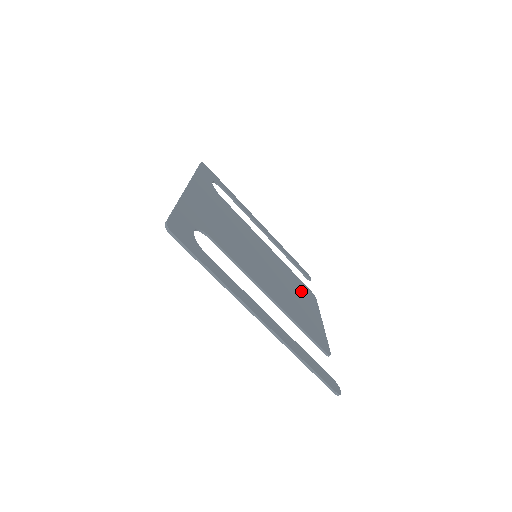
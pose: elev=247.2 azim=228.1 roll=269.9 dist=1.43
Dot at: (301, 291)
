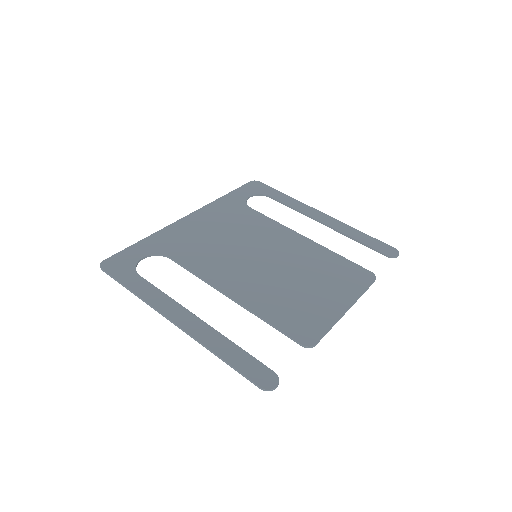
Dot at: (334, 277)
